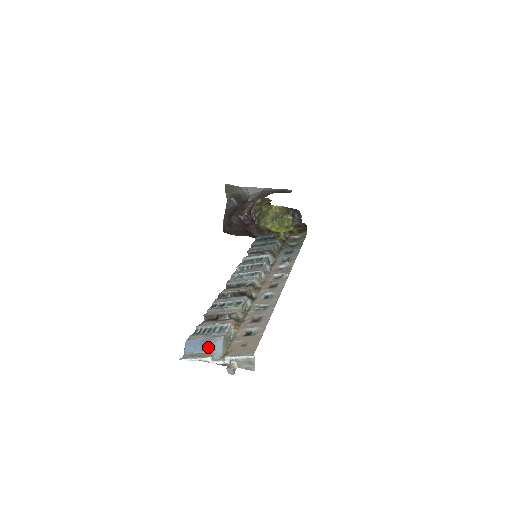
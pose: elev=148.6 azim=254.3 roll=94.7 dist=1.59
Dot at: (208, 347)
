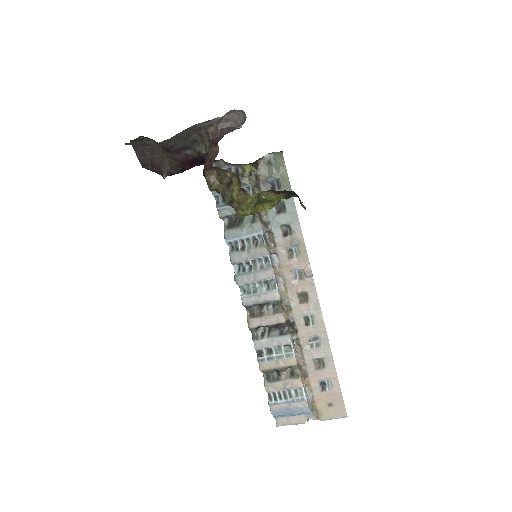
Dot at: (298, 415)
